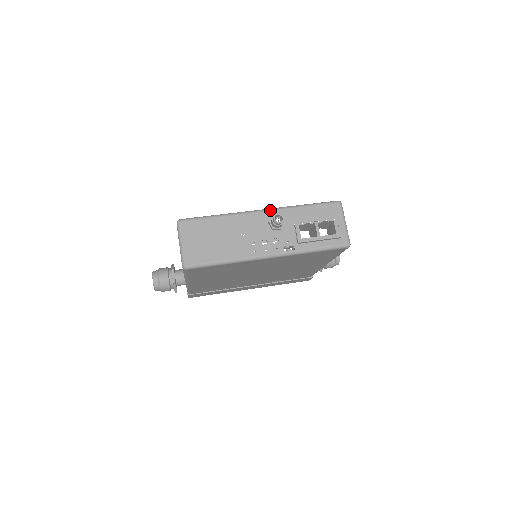
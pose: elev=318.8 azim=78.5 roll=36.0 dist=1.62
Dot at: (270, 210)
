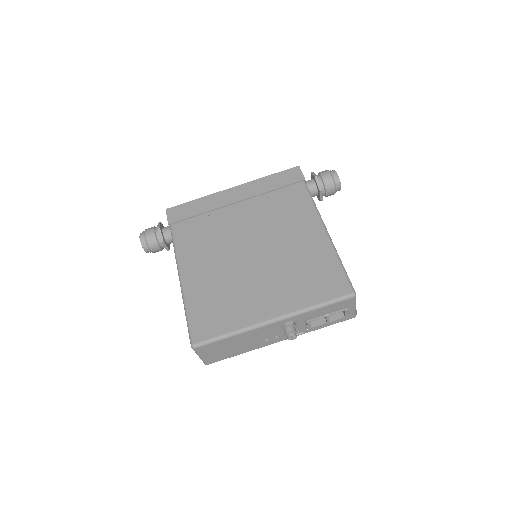
Dot at: (282, 320)
